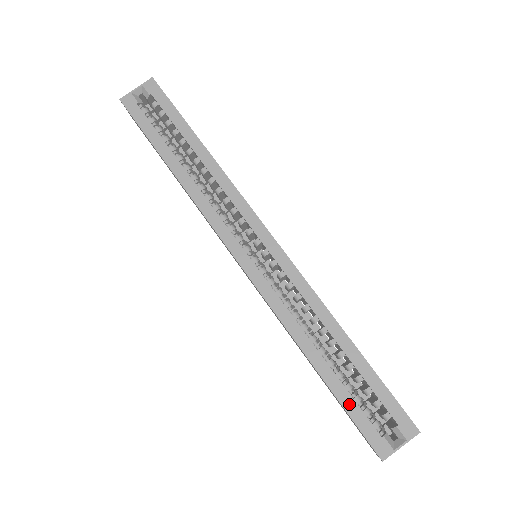
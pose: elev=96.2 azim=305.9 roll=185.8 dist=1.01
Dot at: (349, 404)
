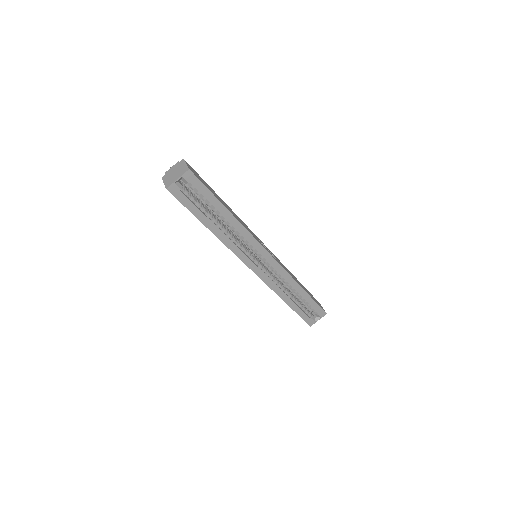
Dot at: (300, 312)
